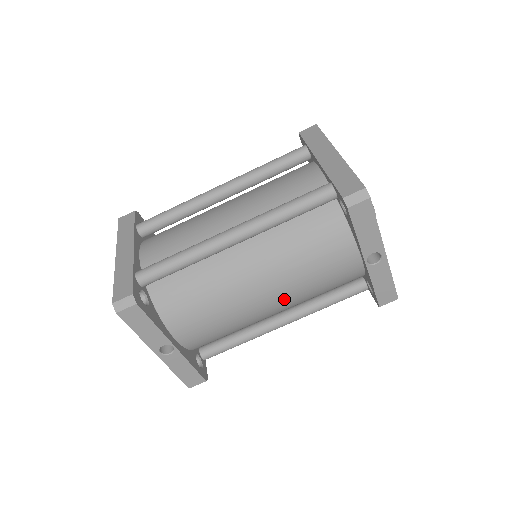
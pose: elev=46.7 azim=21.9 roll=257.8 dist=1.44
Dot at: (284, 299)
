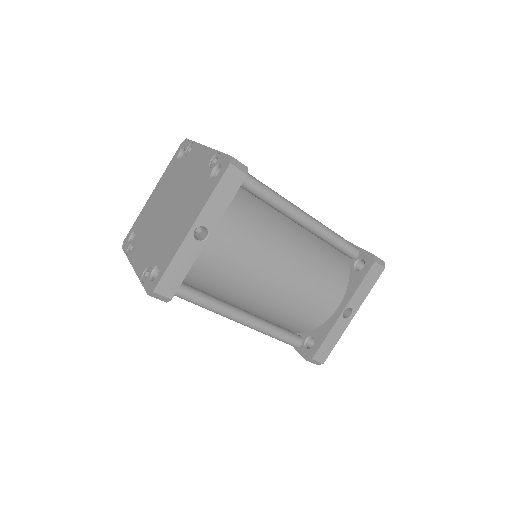
Dot at: (283, 289)
